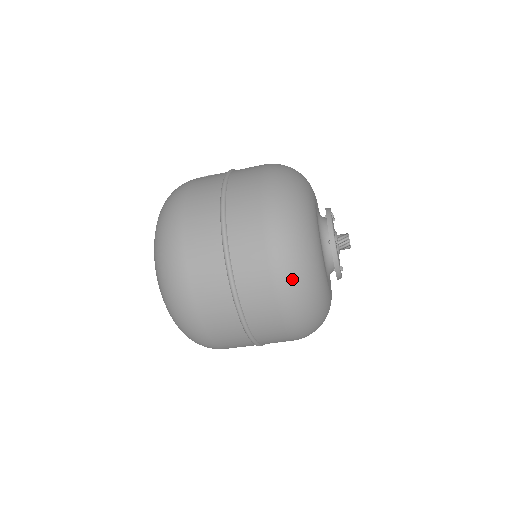
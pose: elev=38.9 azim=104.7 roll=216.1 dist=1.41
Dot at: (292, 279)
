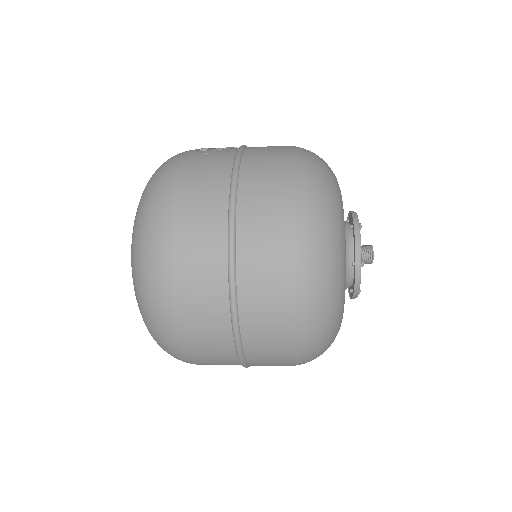
Dot at: (310, 324)
